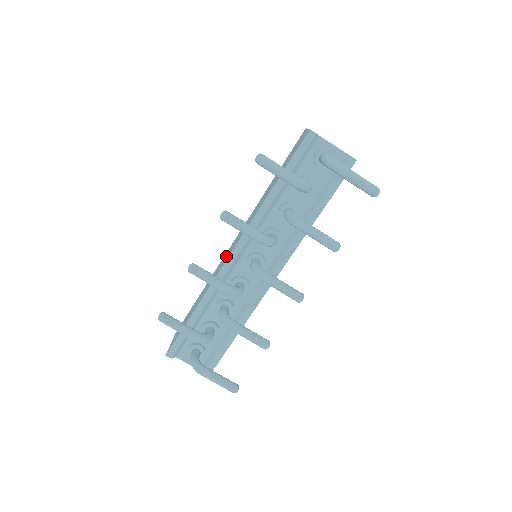
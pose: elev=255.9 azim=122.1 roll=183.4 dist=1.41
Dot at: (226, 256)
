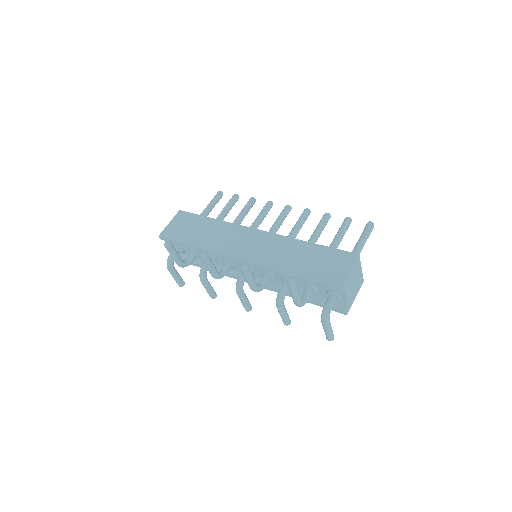
Dot at: (238, 242)
